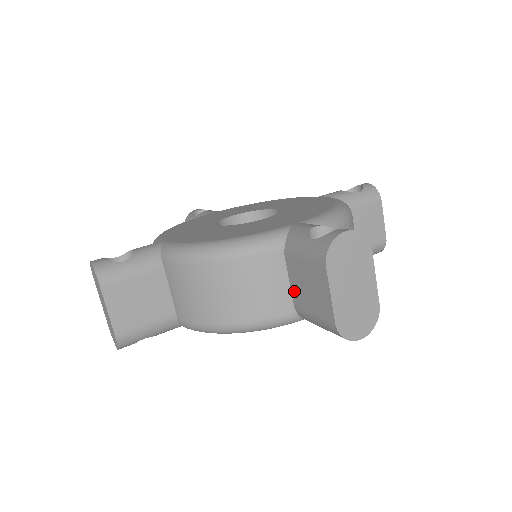
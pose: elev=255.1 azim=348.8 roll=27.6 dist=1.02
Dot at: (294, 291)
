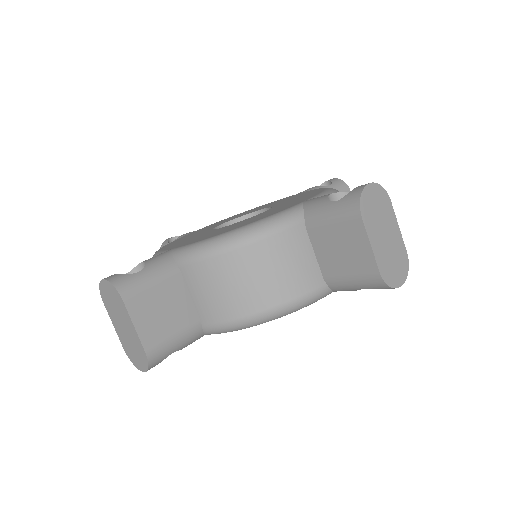
Dot at: (322, 261)
